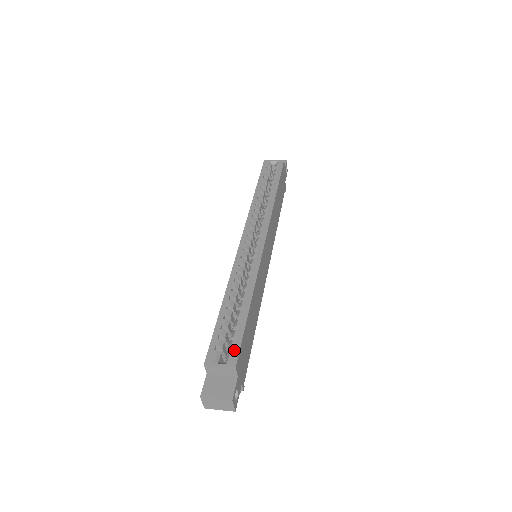
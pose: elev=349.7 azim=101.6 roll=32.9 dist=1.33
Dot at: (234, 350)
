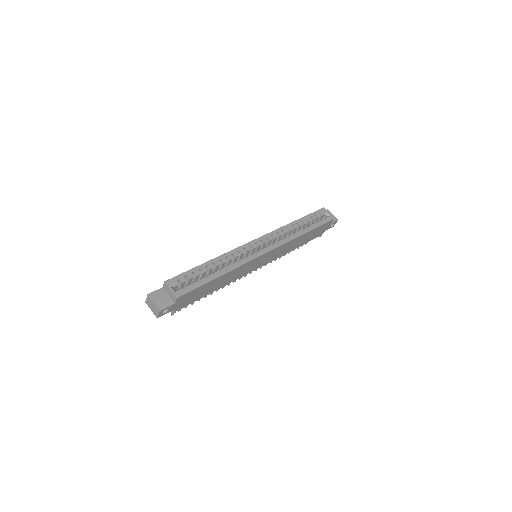
Dot at: (186, 289)
